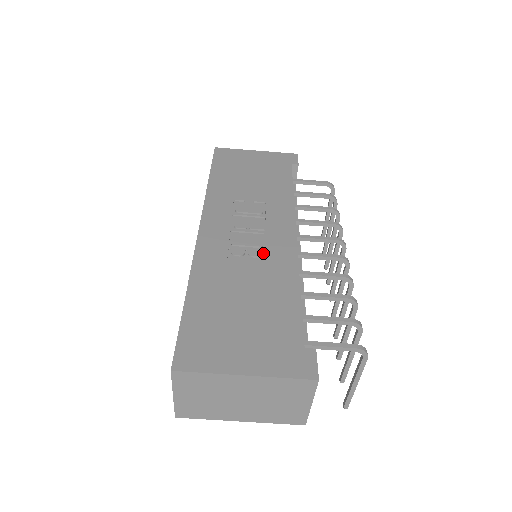
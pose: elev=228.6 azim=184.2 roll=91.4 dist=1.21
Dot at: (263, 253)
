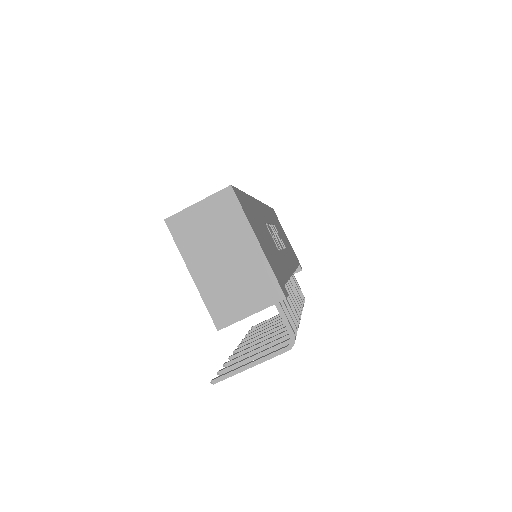
Dot at: (278, 249)
